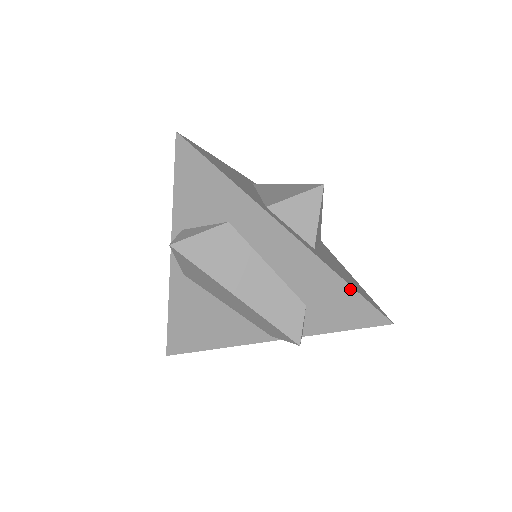
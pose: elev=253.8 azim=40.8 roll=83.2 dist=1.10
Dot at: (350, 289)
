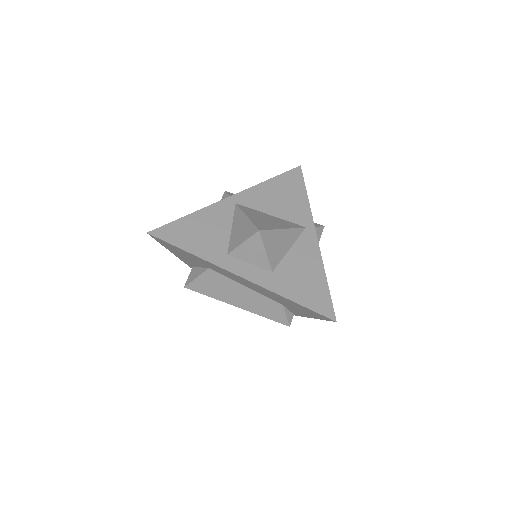
Dot at: (297, 304)
